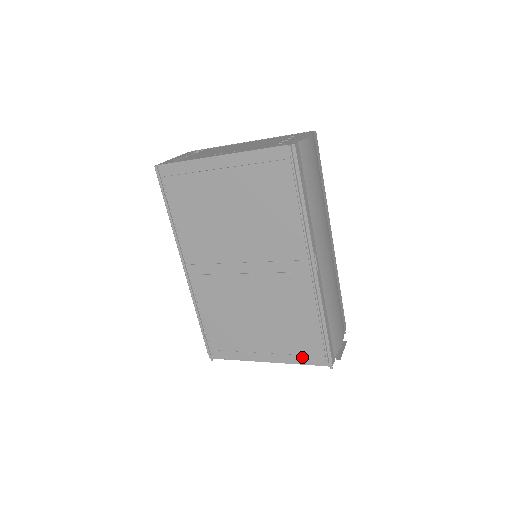
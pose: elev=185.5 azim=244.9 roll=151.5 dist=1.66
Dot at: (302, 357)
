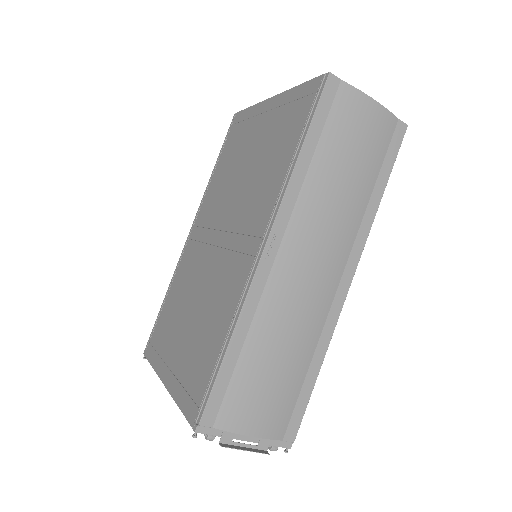
Dot at: (185, 395)
